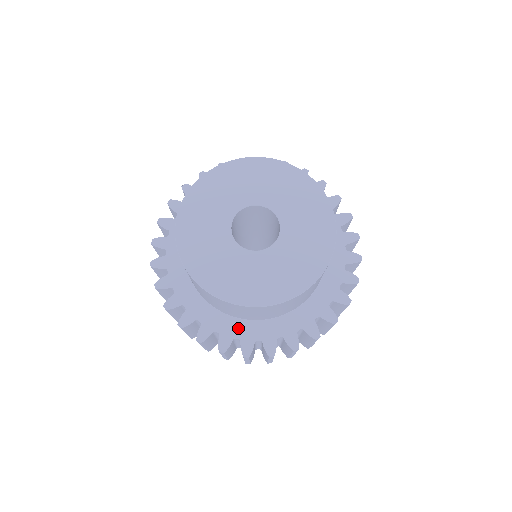
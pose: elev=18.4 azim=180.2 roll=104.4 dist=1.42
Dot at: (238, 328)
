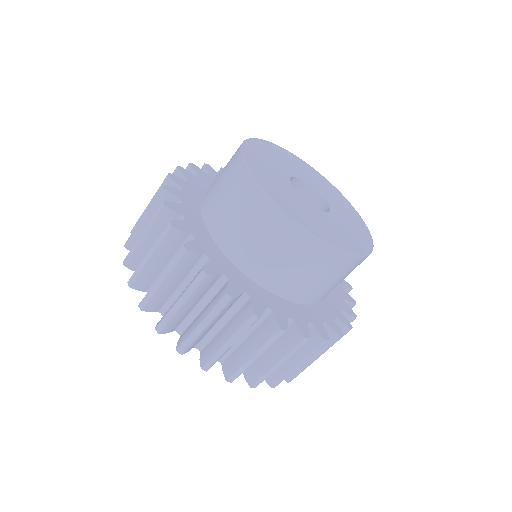
Dot at: (303, 312)
